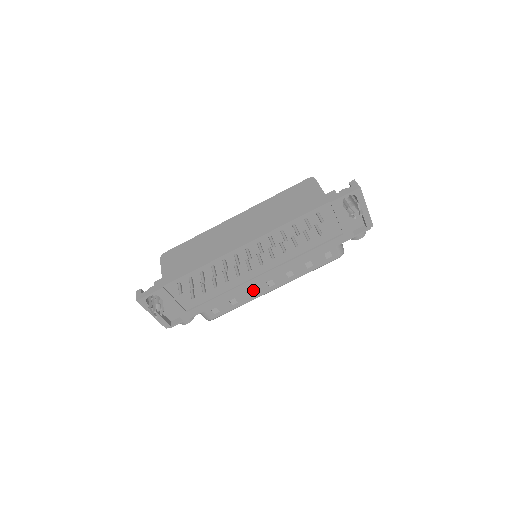
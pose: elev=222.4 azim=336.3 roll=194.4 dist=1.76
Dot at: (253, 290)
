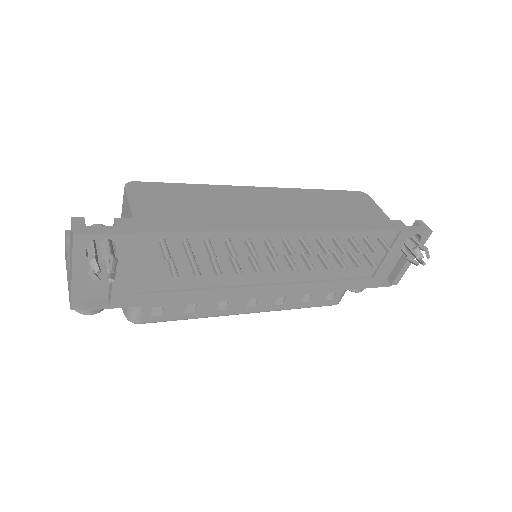
Dot at: (226, 302)
